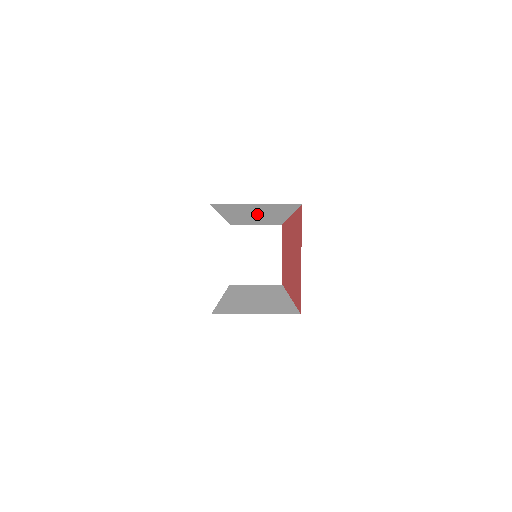
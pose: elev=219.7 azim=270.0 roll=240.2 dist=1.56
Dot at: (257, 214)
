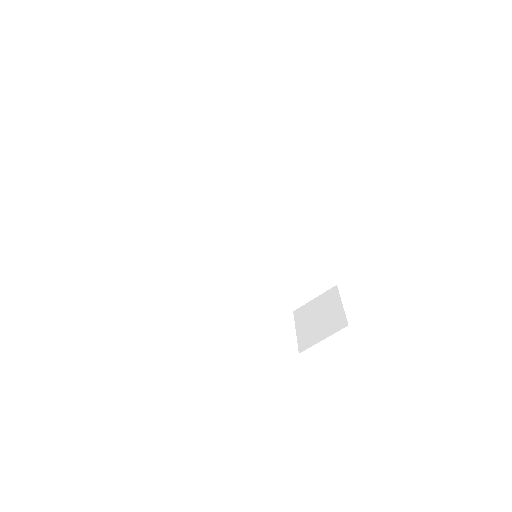
Dot at: (235, 216)
